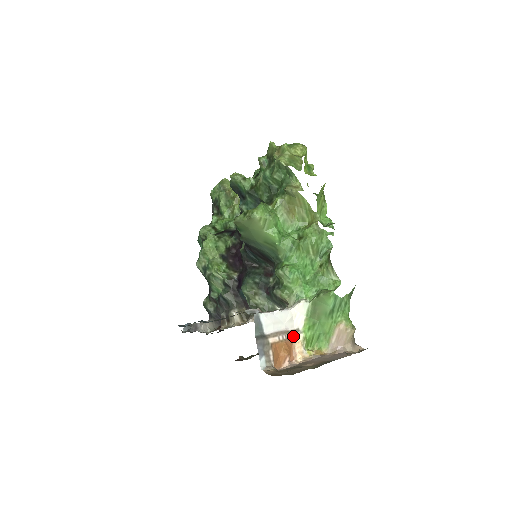
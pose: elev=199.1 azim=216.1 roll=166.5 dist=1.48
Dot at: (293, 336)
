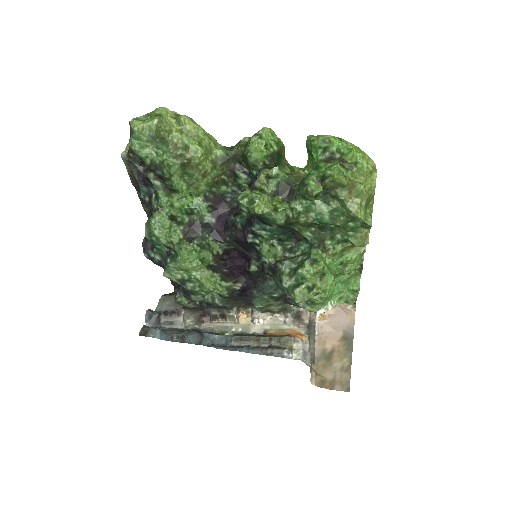
Dot at: occluded
